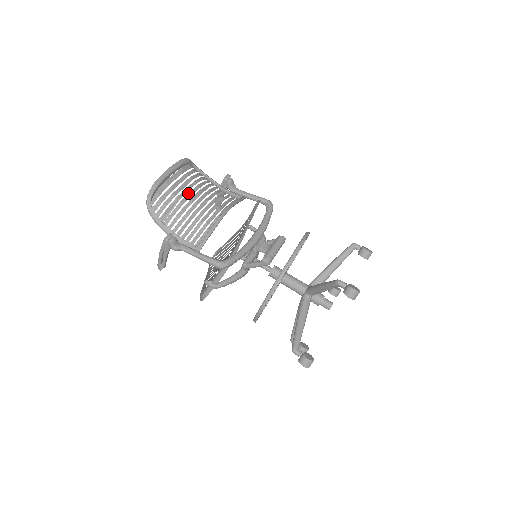
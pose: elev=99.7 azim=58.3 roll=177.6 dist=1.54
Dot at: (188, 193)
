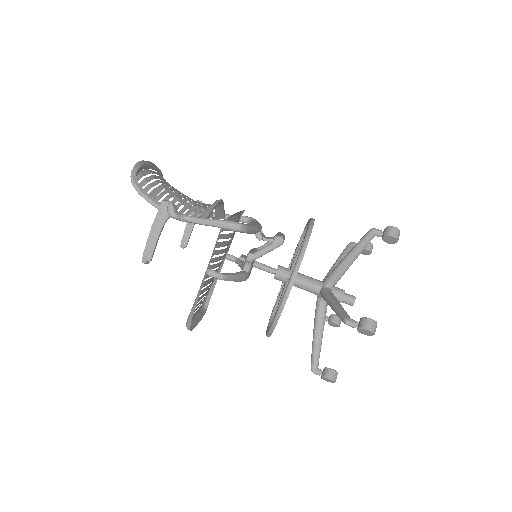
Dot at: (171, 187)
